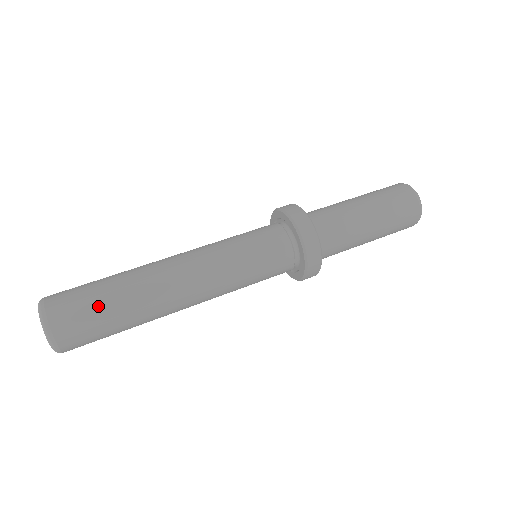
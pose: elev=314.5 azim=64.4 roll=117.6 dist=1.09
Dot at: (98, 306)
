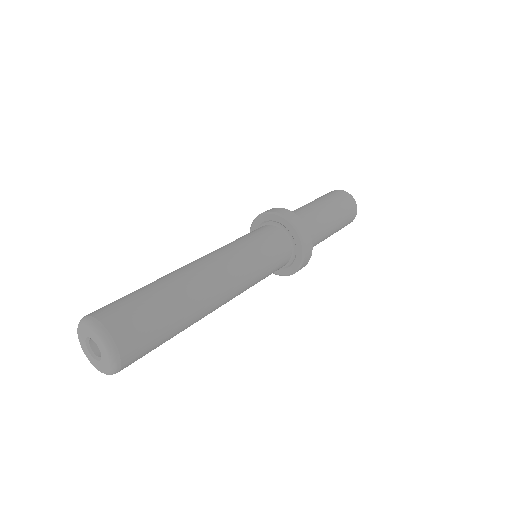
Dot at: (157, 317)
